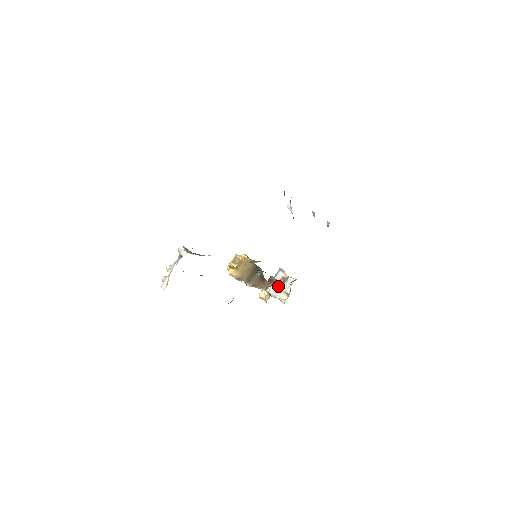
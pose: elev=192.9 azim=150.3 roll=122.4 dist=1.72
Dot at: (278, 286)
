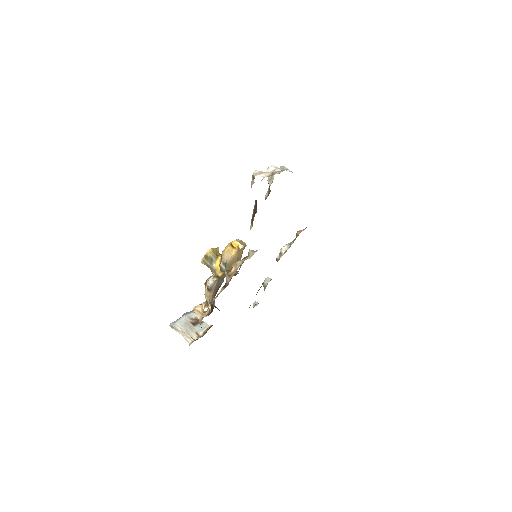
Dot at: (190, 322)
